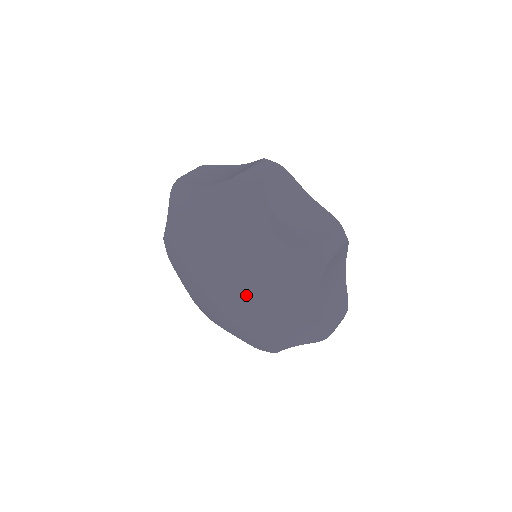
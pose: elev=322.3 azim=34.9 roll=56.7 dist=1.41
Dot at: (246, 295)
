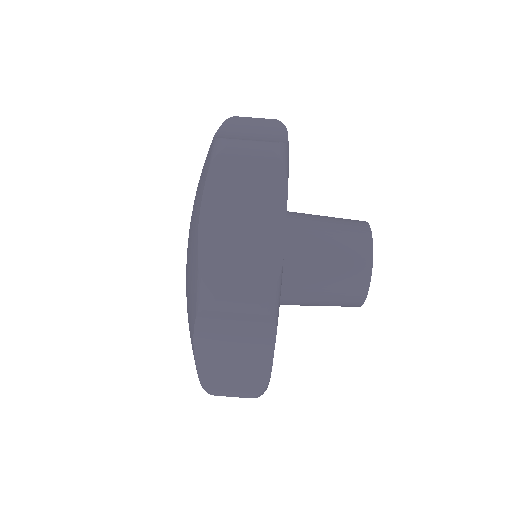
Dot at: occluded
